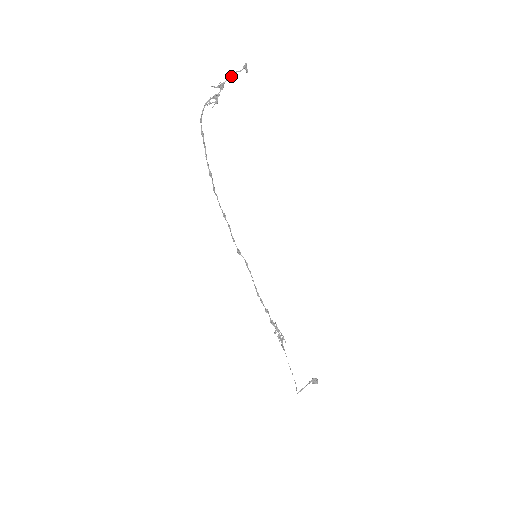
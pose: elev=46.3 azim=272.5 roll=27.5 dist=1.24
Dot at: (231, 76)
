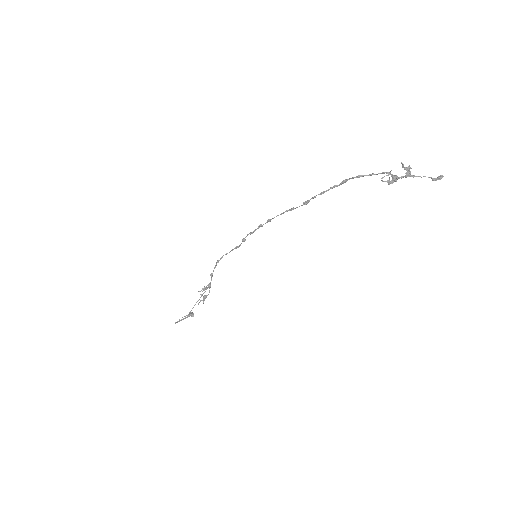
Dot at: (424, 176)
